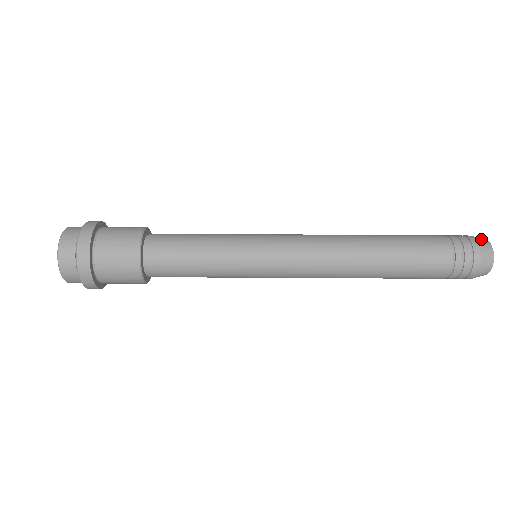
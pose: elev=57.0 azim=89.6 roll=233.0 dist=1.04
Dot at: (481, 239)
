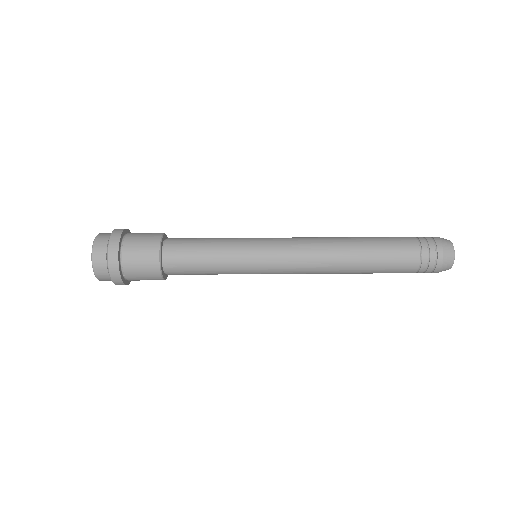
Dot at: (446, 243)
